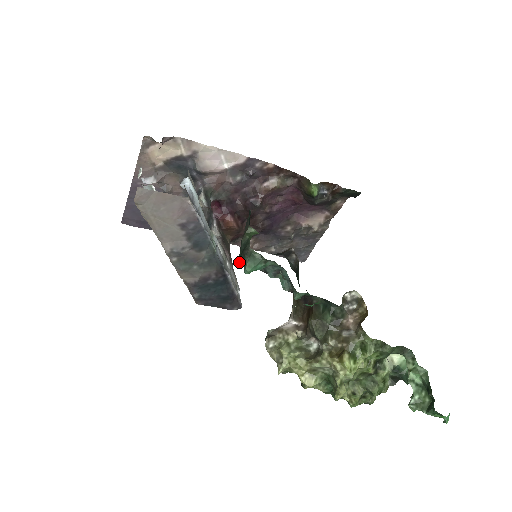
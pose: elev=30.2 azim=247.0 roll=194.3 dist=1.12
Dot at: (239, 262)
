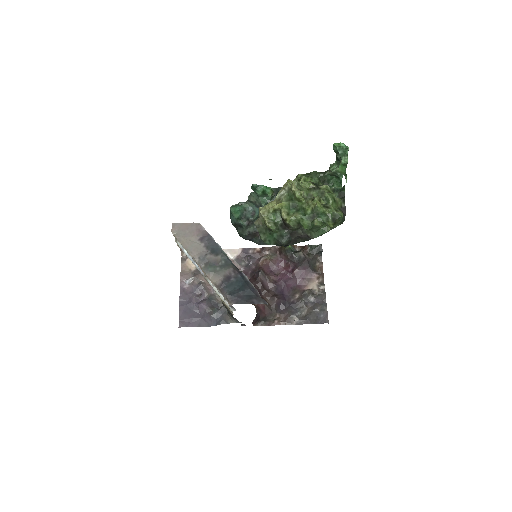
Dot at: occluded
